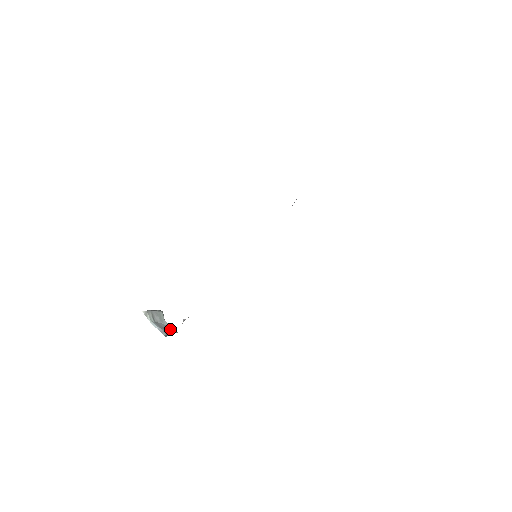
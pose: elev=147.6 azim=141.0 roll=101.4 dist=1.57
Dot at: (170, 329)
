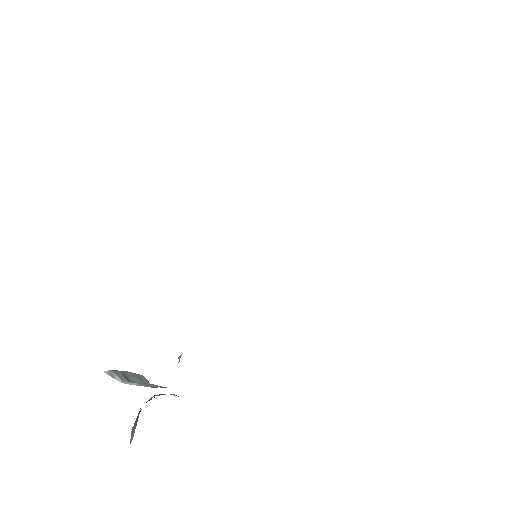
Dot at: (162, 387)
